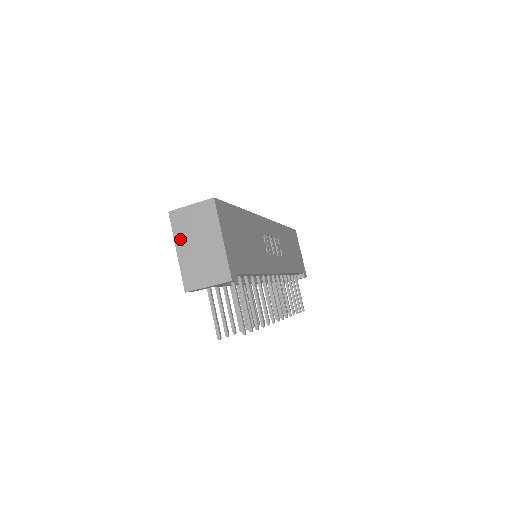
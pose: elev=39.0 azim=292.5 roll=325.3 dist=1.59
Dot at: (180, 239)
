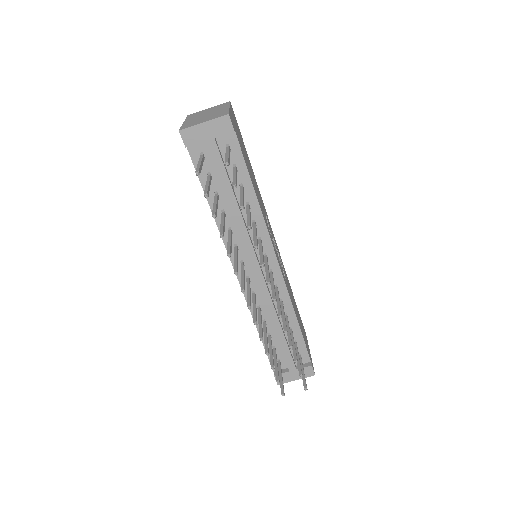
Dot at: (190, 118)
